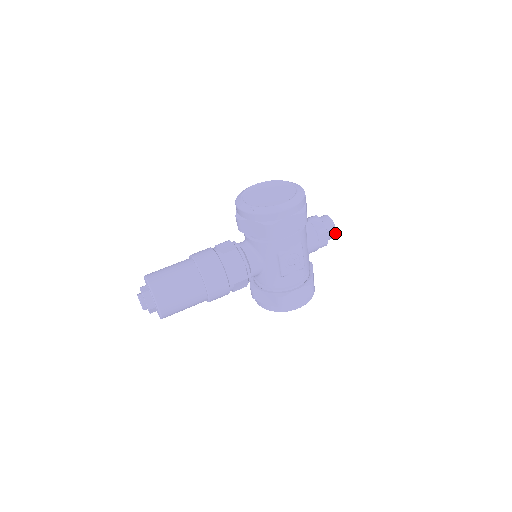
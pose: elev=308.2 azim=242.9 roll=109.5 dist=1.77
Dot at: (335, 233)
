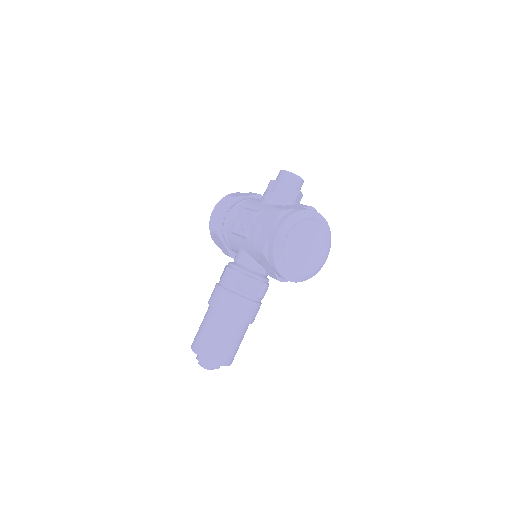
Dot at: occluded
